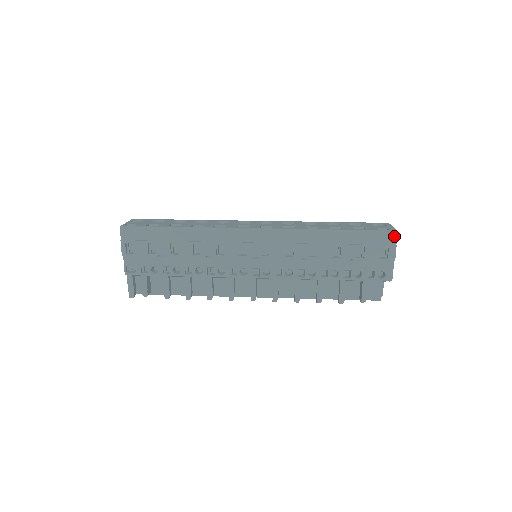
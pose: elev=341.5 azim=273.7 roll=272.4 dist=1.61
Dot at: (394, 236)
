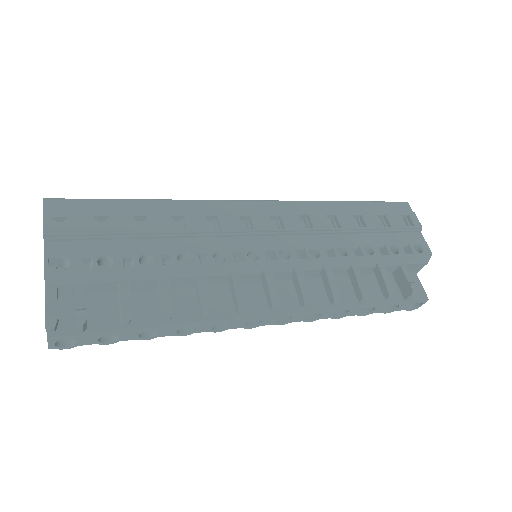
Dot at: (406, 205)
